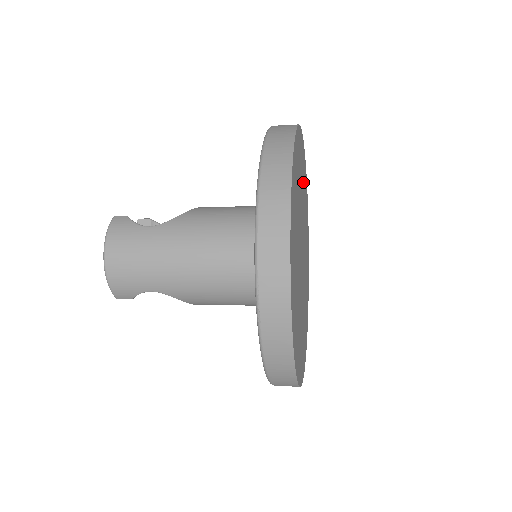
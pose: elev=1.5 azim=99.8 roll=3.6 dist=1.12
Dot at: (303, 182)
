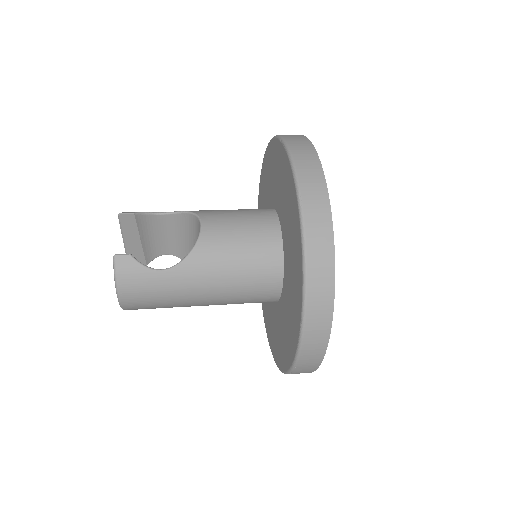
Dot at: occluded
